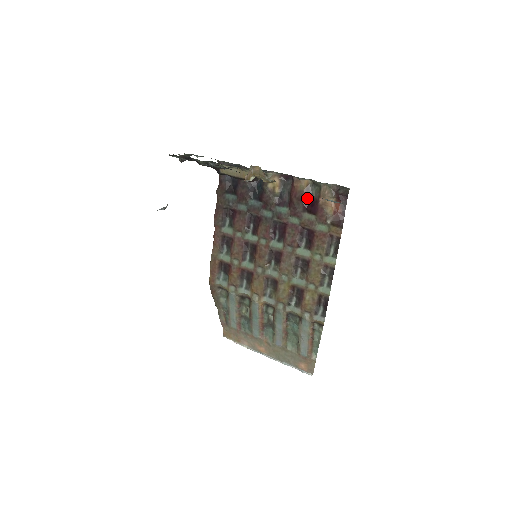
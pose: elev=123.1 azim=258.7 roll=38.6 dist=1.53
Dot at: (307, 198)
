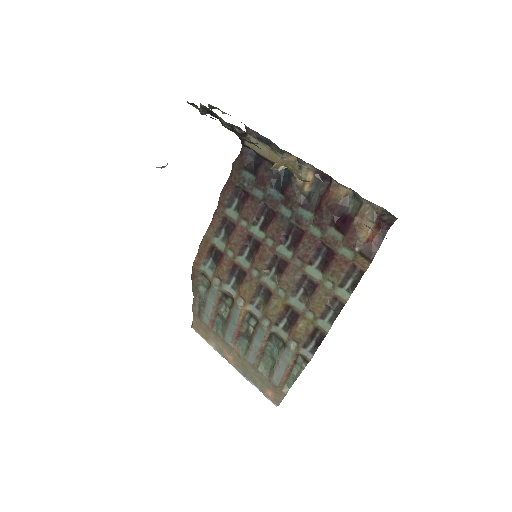
Dot at: (340, 211)
